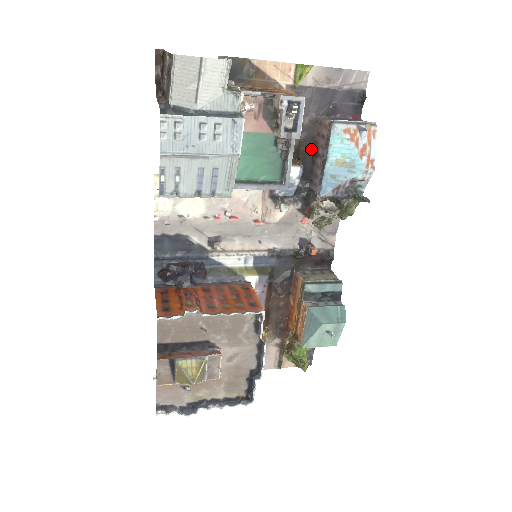
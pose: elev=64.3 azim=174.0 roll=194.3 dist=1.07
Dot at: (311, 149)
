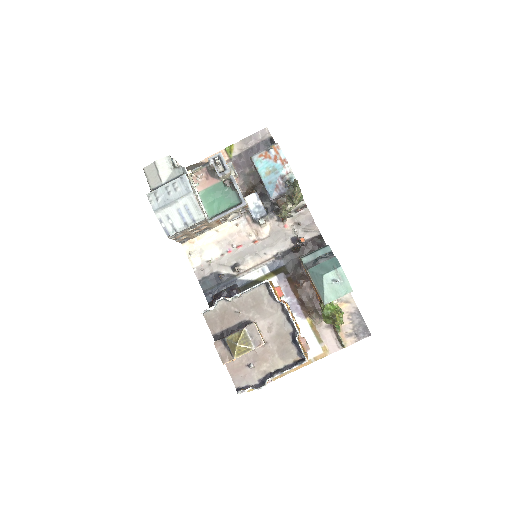
Dot at: (260, 183)
